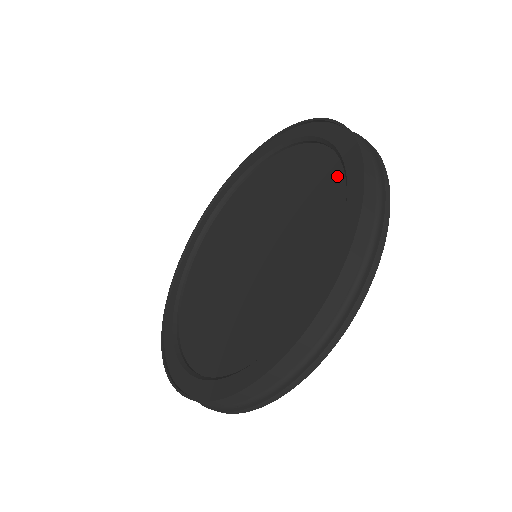
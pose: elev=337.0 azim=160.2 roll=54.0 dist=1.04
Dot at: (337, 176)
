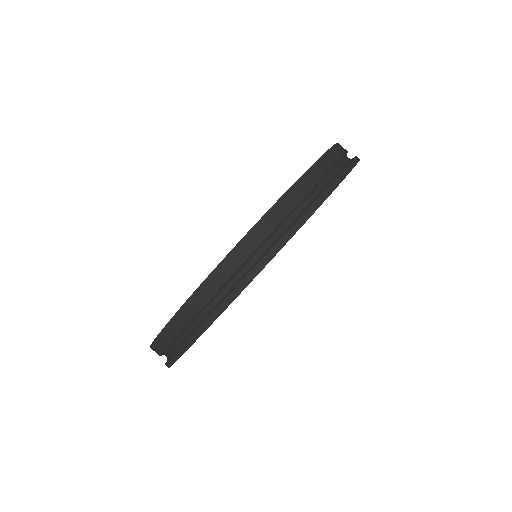
Dot at: occluded
